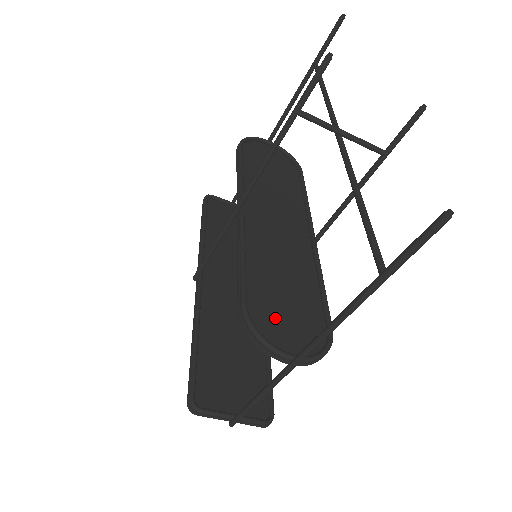
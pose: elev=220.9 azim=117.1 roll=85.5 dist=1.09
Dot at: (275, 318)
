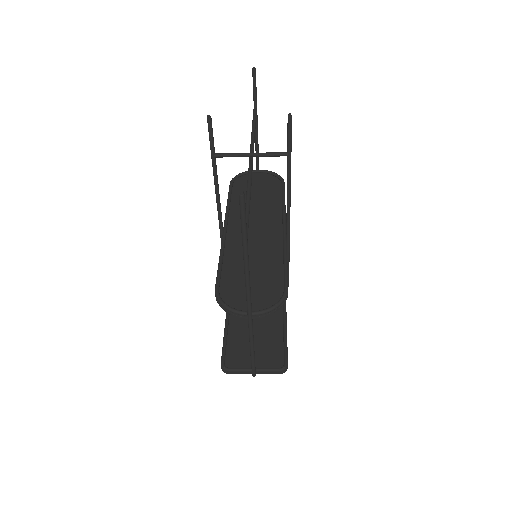
Dot at: (242, 292)
